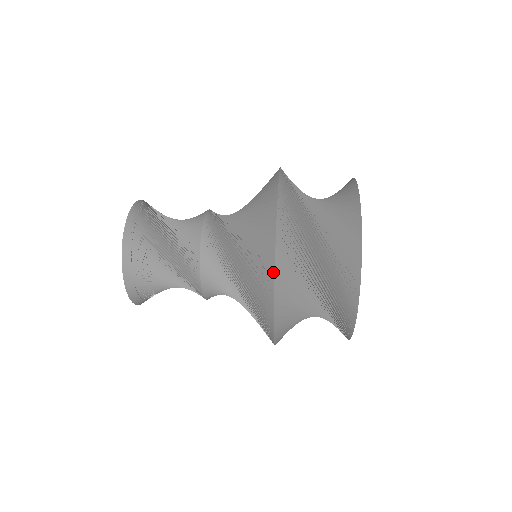
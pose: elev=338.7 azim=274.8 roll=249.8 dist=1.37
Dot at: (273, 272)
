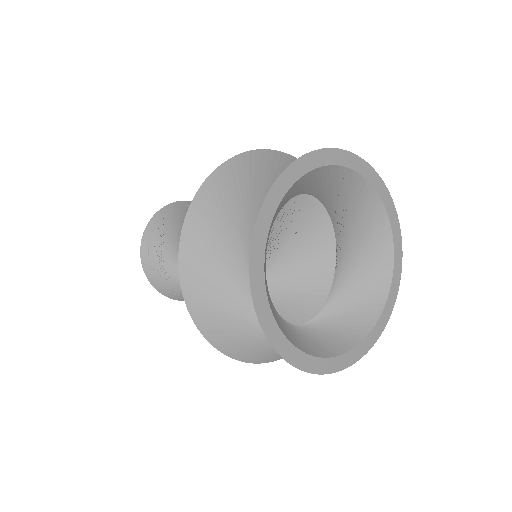
Dot at: (228, 161)
